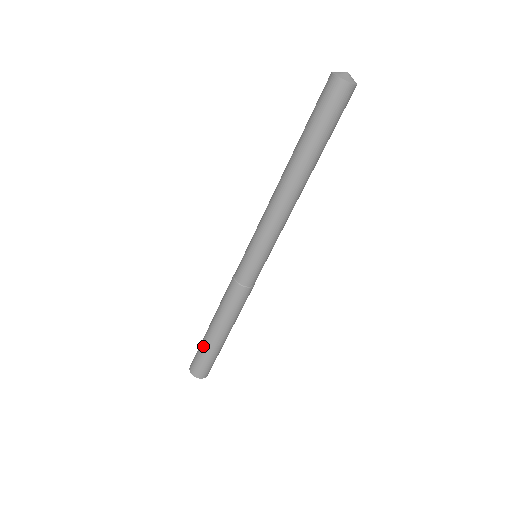
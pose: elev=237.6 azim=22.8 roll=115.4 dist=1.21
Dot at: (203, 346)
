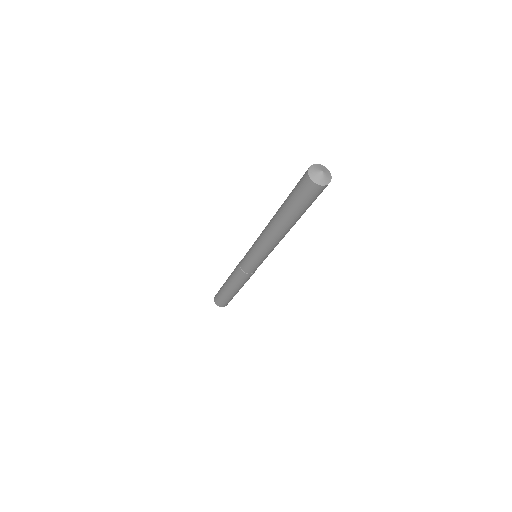
Dot at: (223, 296)
